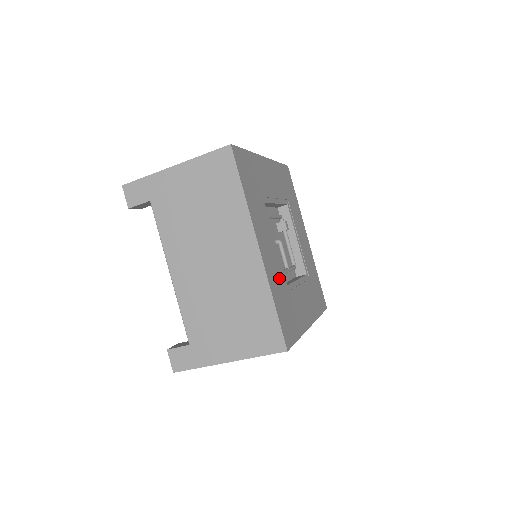
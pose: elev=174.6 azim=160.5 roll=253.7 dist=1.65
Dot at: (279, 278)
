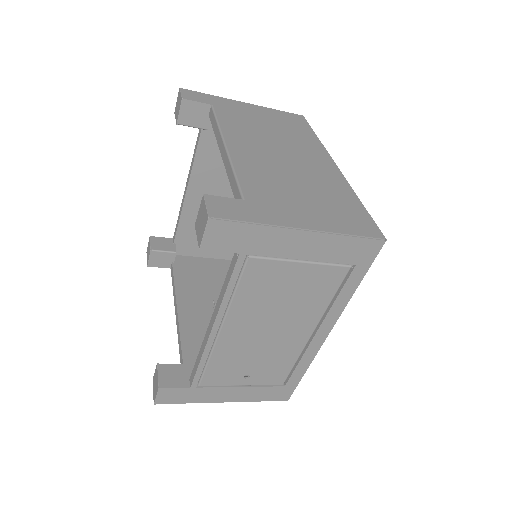
Dot at: occluded
